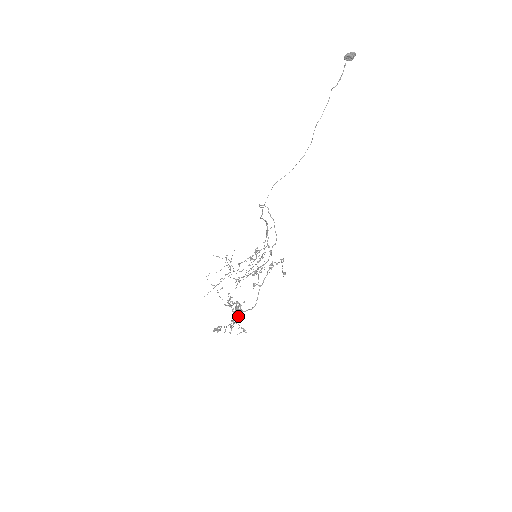
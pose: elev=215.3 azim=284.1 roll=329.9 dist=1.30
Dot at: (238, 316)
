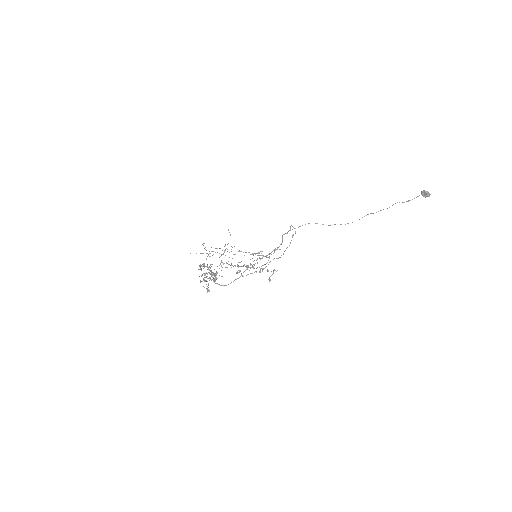
Dot at: (211, 280)
